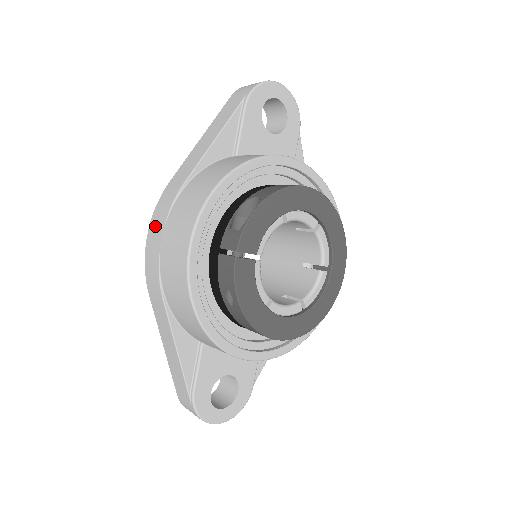
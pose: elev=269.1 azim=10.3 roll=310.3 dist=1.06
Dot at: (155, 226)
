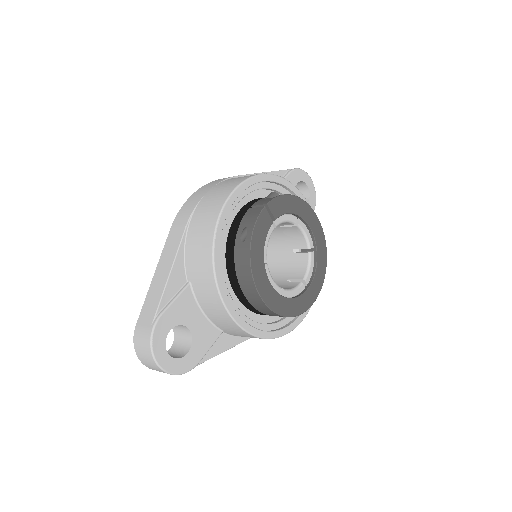
Dot at: (205, 187)
